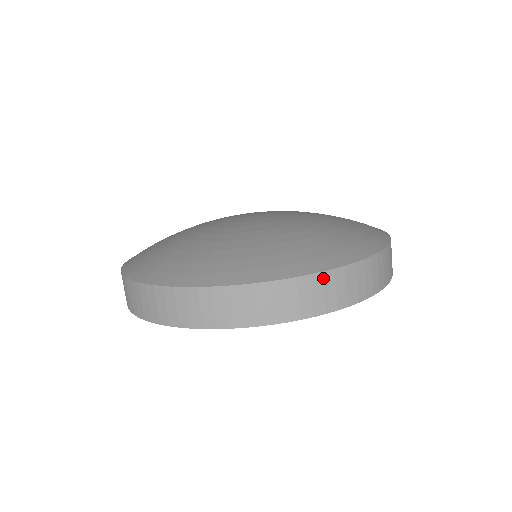
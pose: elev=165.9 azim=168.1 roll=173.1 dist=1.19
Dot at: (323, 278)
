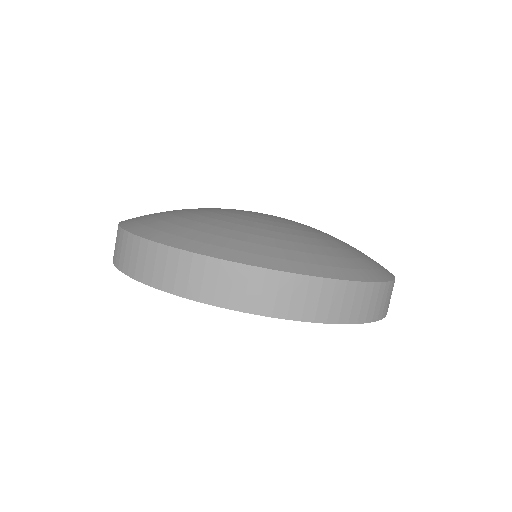
Dot at: (220, 266)
